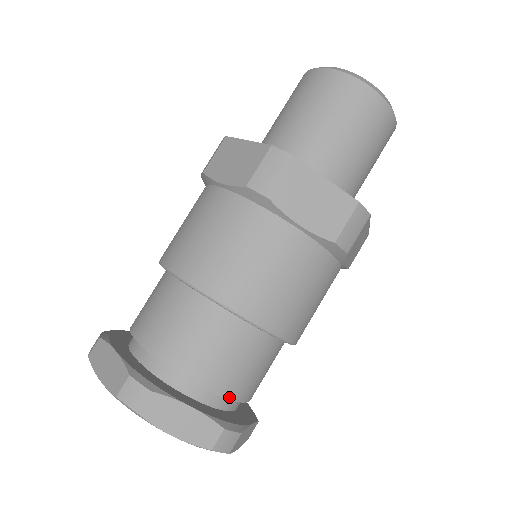
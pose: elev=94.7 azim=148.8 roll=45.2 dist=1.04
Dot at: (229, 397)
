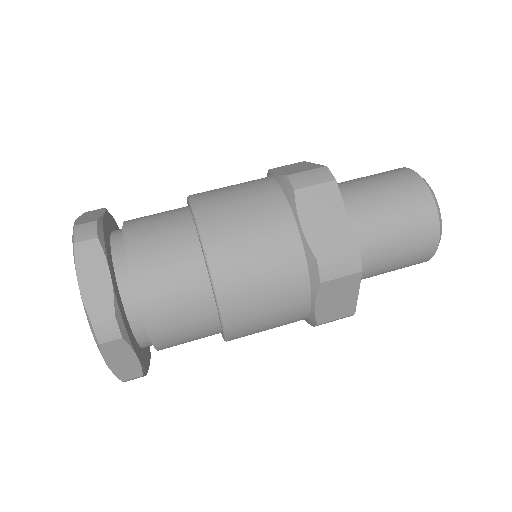
Dot at: (141, 307)
